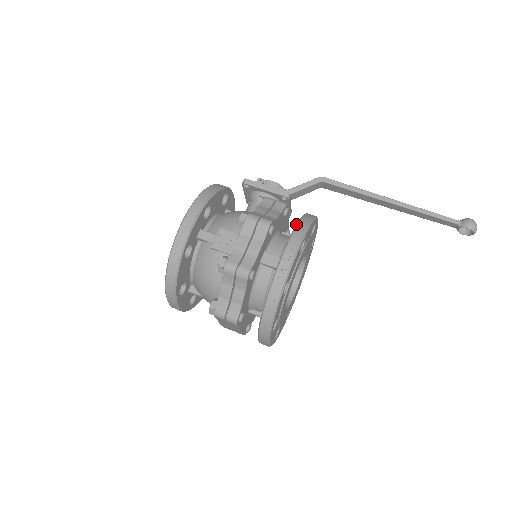
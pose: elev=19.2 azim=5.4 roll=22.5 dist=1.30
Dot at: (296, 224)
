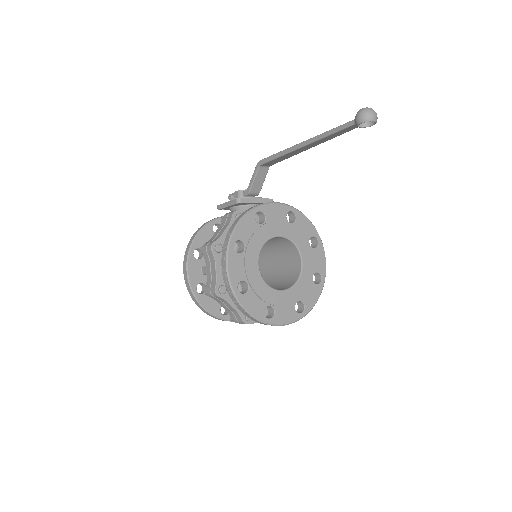
Dot at: (227, 234)
